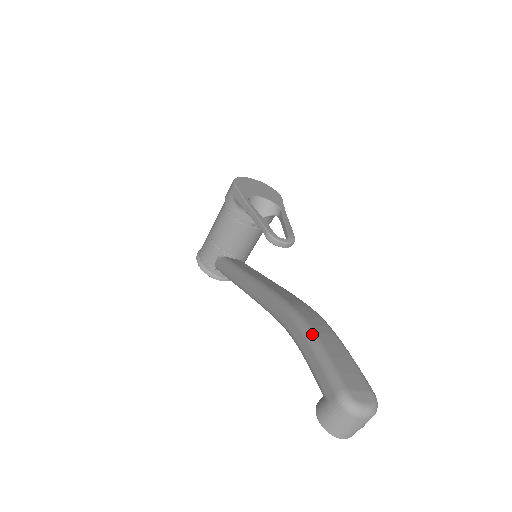
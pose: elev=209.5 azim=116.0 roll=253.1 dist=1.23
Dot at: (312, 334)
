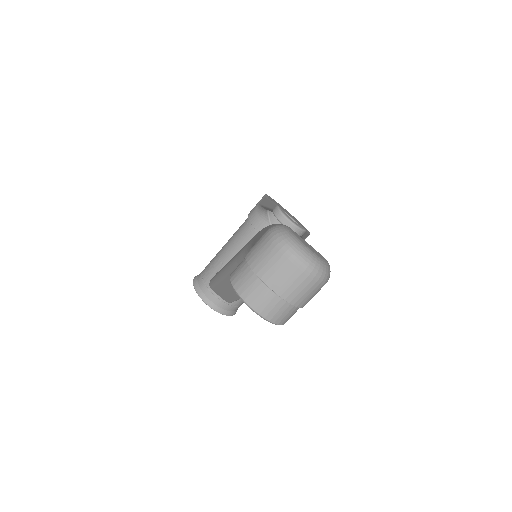
Dot at: occluded
